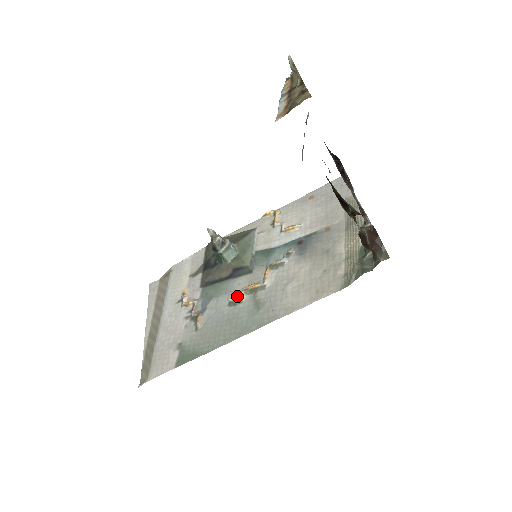
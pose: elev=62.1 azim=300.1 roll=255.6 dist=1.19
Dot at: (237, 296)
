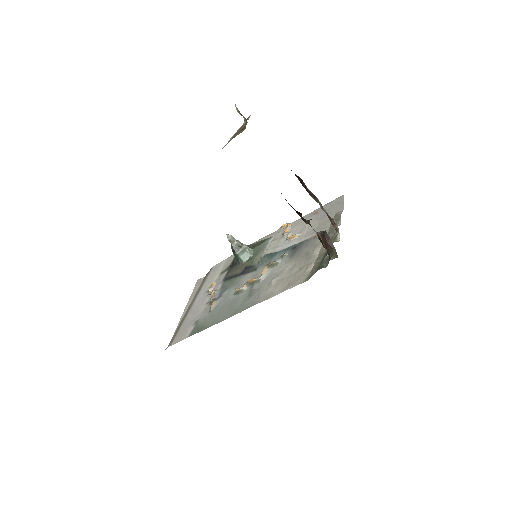
Dot at: (241, 287)
